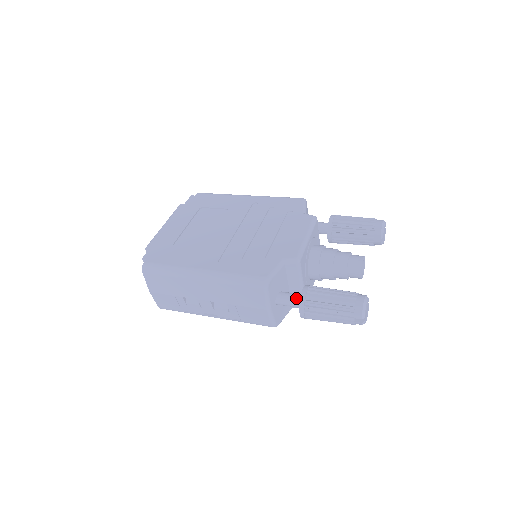
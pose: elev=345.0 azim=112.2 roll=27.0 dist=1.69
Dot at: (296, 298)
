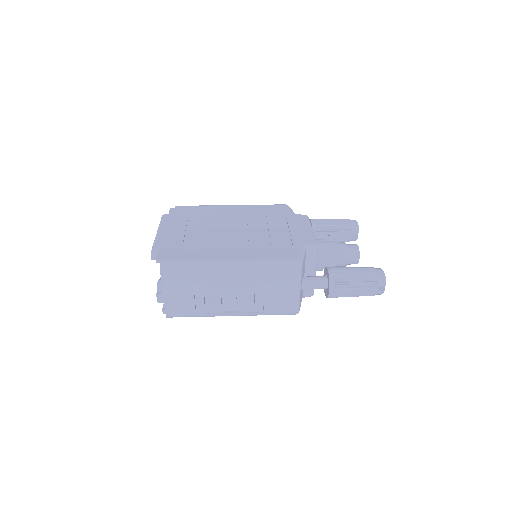
Dot at: (321, 279)
